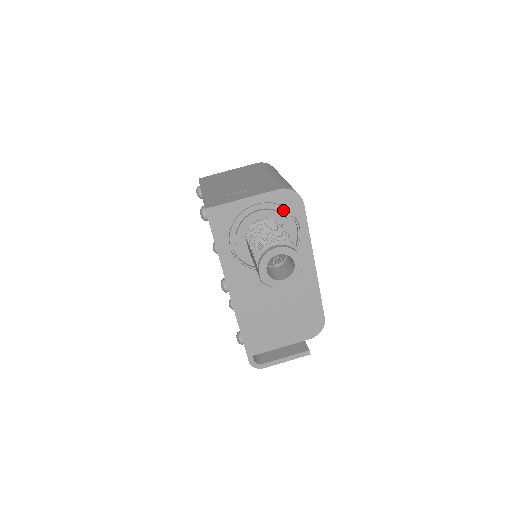
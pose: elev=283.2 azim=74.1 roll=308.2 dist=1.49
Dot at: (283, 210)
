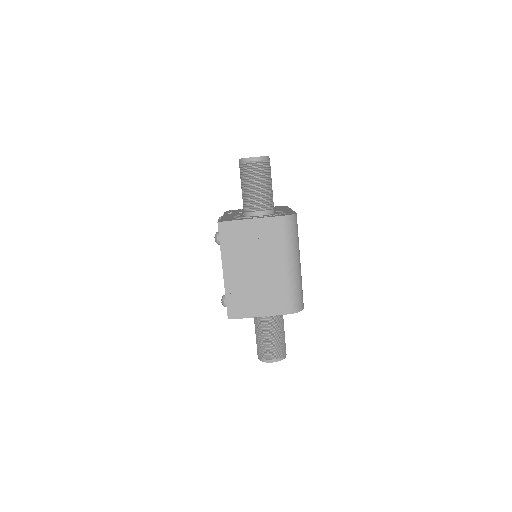
Dot at: occluded
